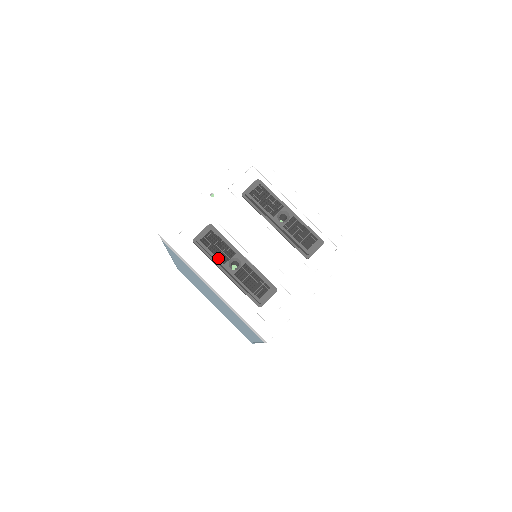
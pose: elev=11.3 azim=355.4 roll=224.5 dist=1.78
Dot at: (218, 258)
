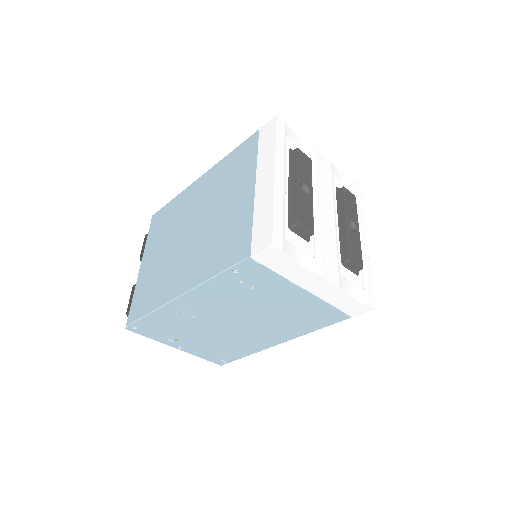
Dot at: occluded
